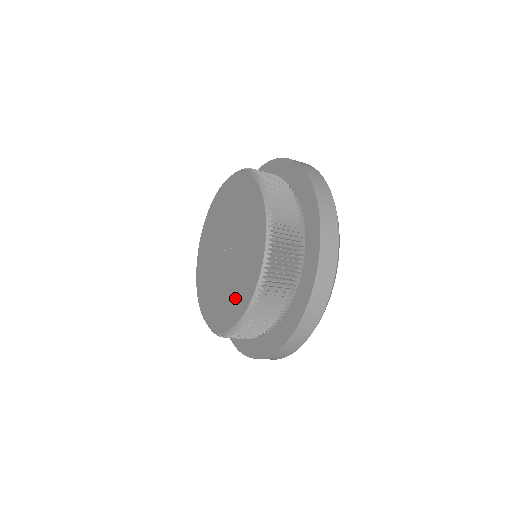
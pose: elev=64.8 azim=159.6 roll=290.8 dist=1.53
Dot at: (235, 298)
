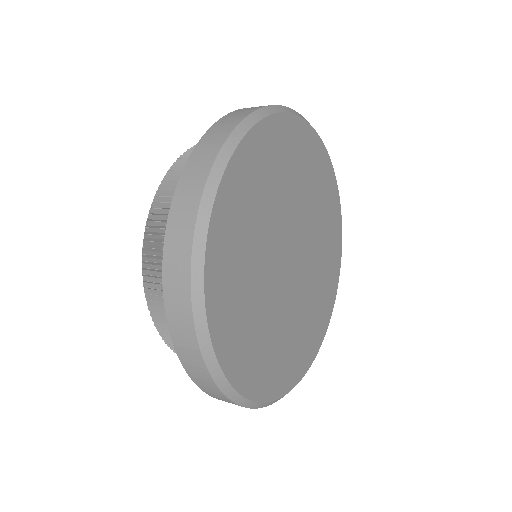
Dot at: occluded
